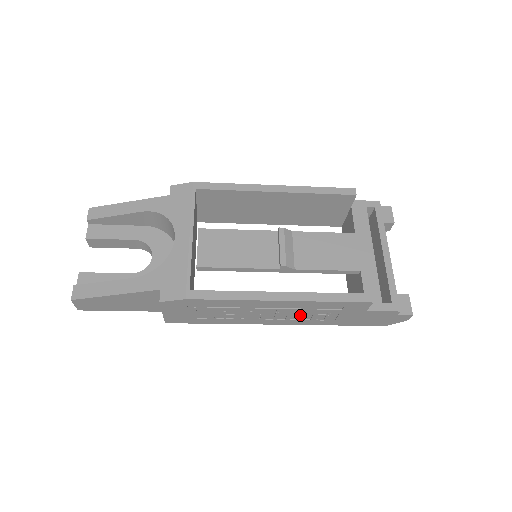
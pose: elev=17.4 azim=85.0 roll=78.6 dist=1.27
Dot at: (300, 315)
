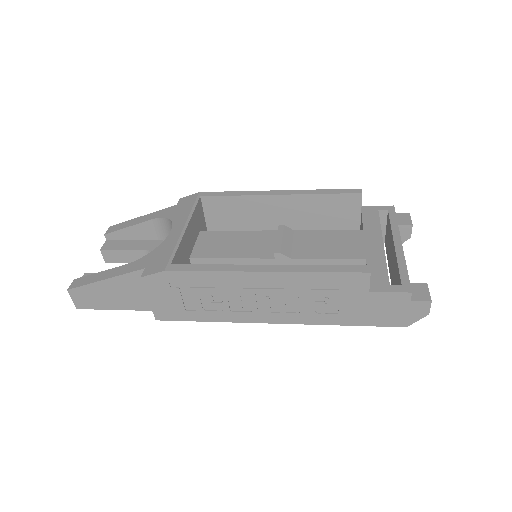
Dot at: (295, 303)
